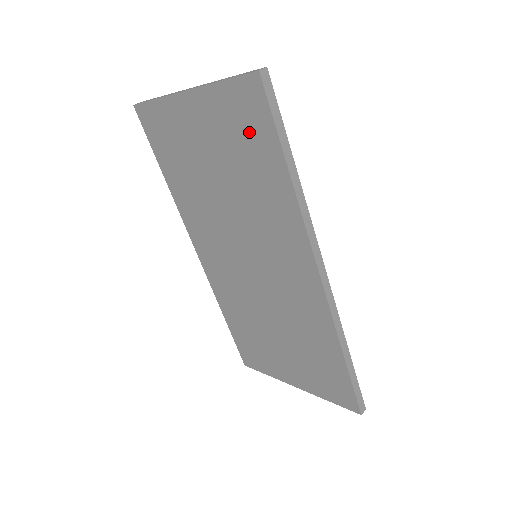
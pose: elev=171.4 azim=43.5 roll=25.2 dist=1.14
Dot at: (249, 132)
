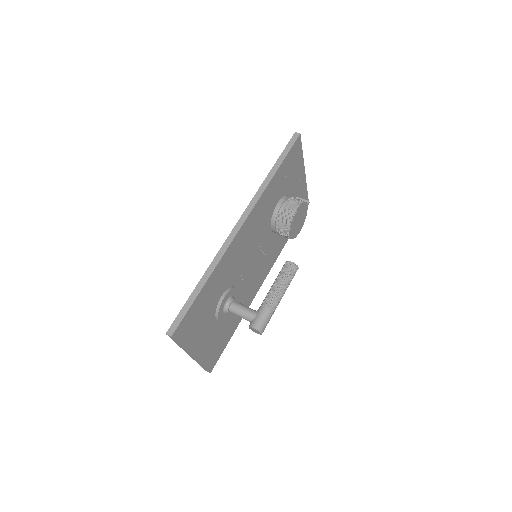
Dot at: occluded
